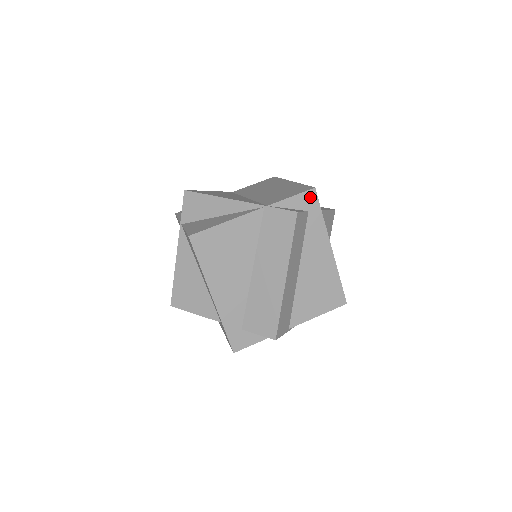
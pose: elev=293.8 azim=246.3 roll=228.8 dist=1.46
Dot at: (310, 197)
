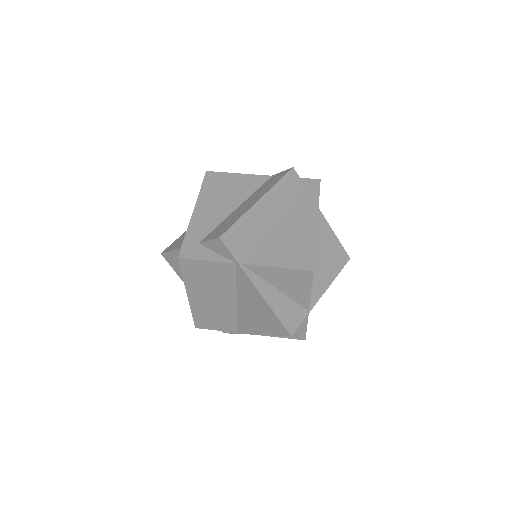
Dot at: (313, 183)
